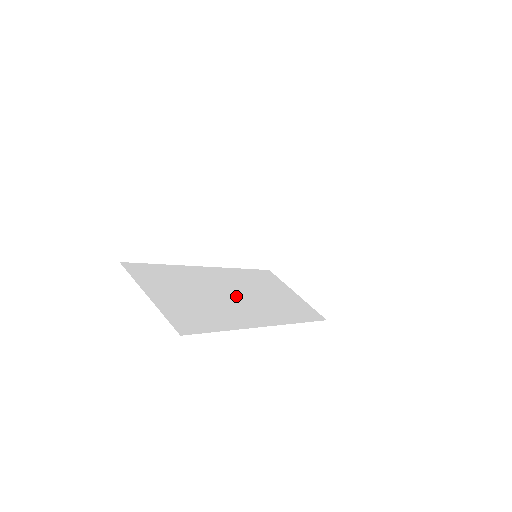
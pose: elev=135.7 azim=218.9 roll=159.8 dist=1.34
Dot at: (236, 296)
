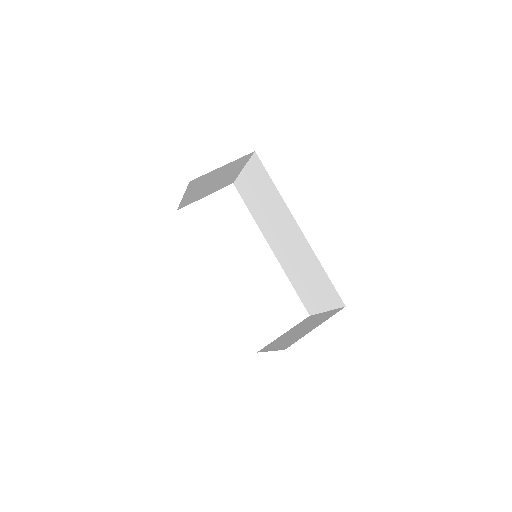
Dot at: occluded
